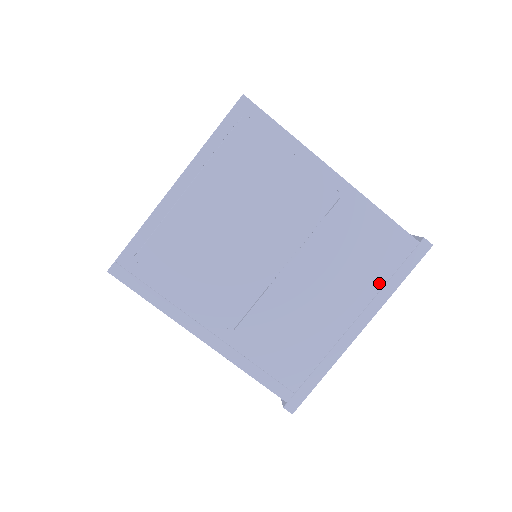
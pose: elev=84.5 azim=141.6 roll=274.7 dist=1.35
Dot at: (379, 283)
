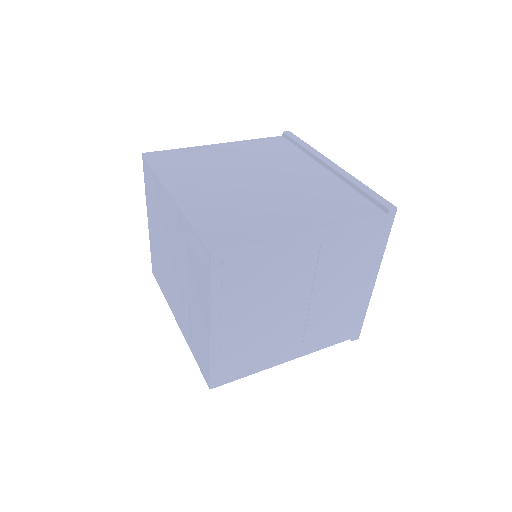
Dot at: (373, 254)
